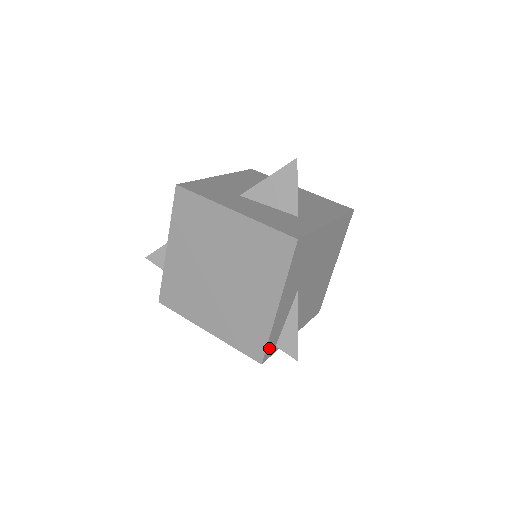
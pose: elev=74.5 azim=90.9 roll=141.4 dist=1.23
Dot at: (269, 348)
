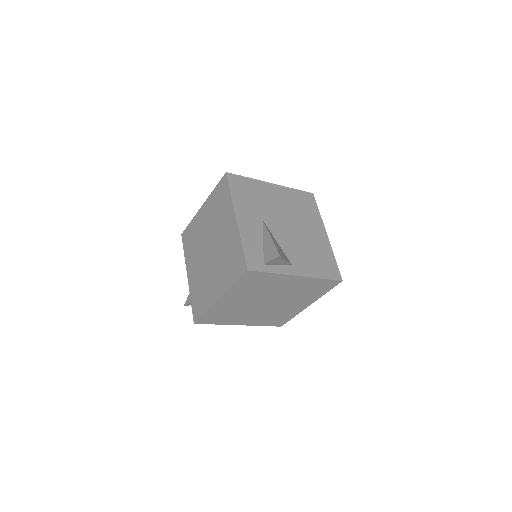
Dot at: (251, 259)
